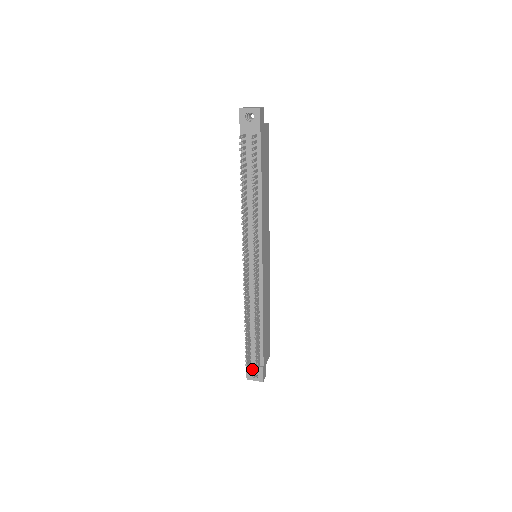
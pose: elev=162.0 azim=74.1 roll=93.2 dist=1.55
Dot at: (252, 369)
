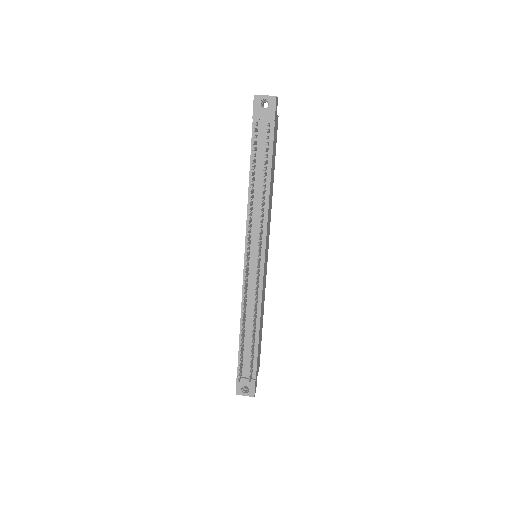
Dot at: (243, 382)
